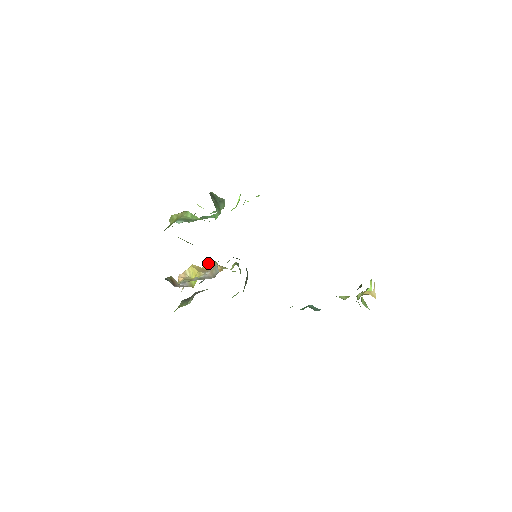
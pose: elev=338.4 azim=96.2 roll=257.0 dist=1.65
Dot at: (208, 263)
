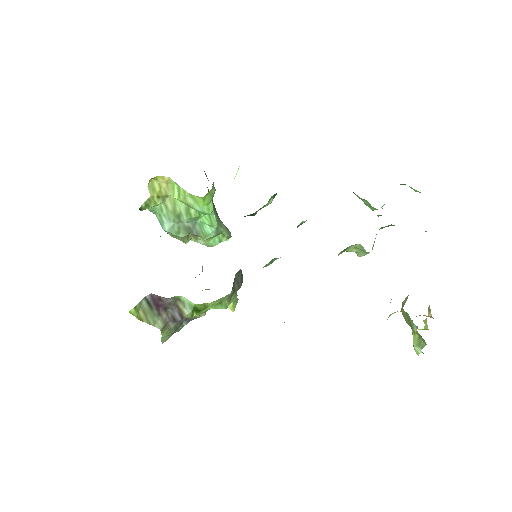
Dot at: occluded
